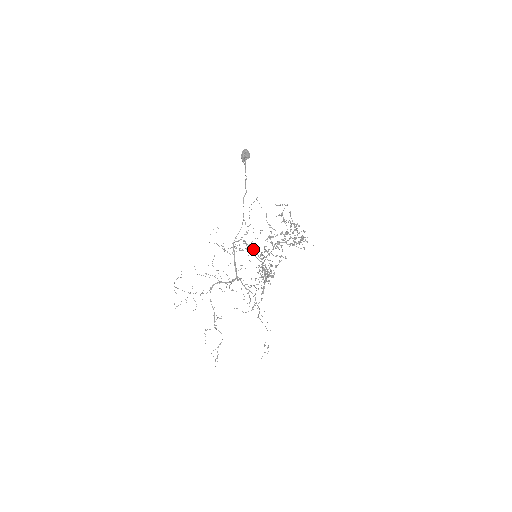
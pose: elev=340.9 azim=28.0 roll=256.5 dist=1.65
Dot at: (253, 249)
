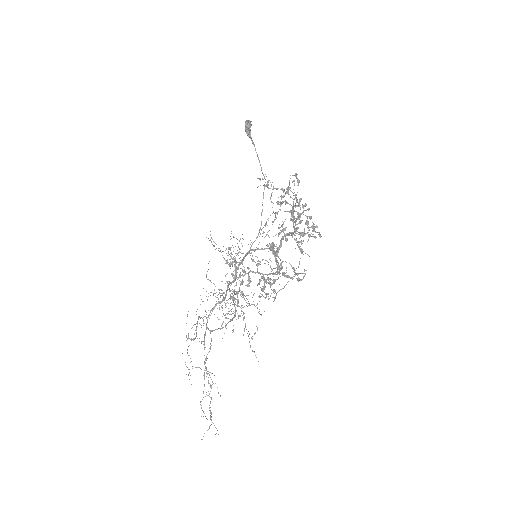
Dot at: (280, 260)
